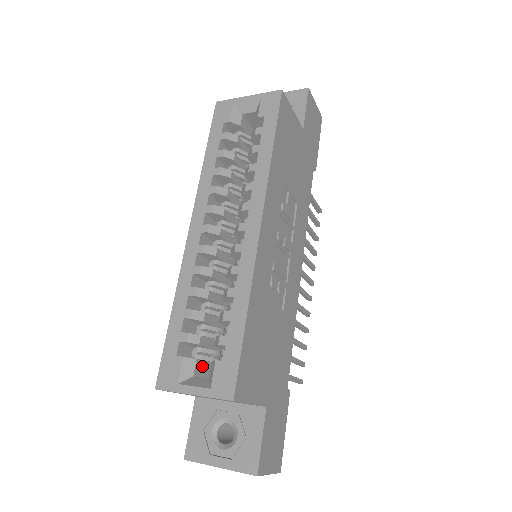
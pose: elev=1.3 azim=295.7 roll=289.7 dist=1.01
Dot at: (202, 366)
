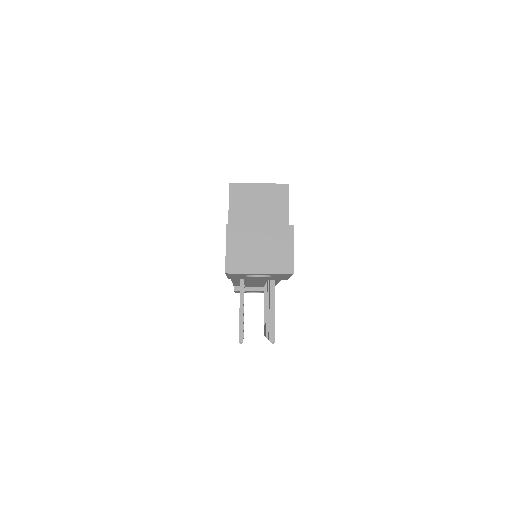
Dot at: occluded
